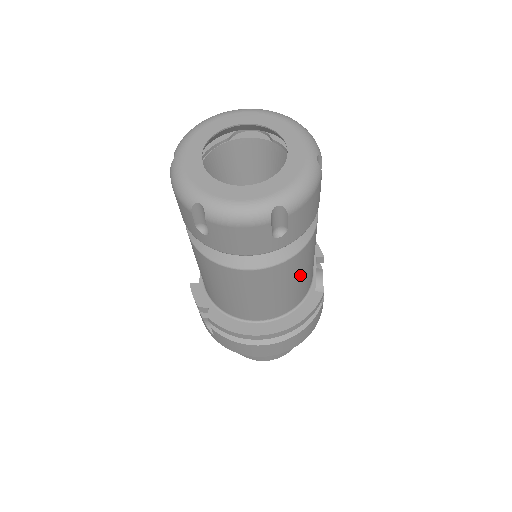
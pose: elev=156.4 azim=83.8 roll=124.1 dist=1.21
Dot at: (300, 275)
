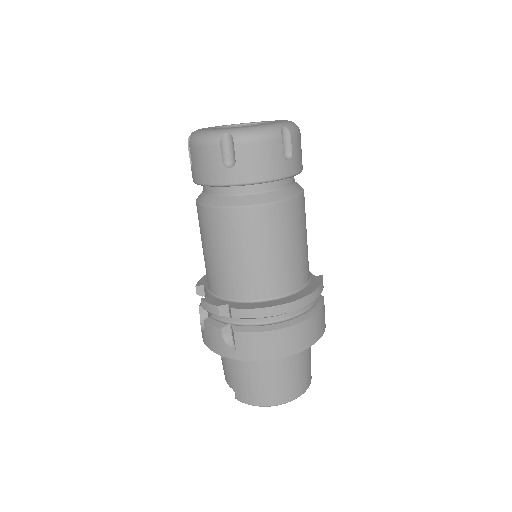
Dot at: (304, 233)
